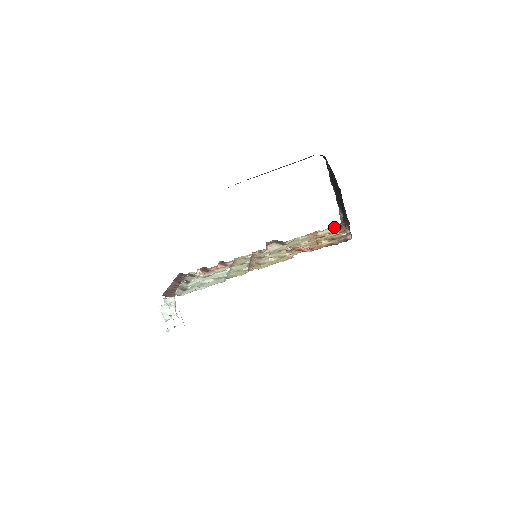
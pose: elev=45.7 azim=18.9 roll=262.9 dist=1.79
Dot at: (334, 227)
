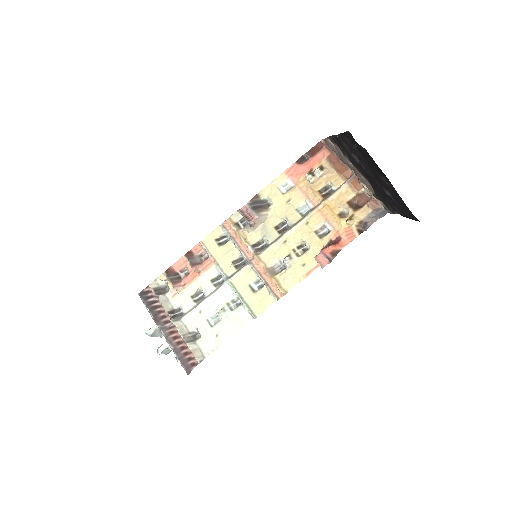
Dot at: (322, 158)
